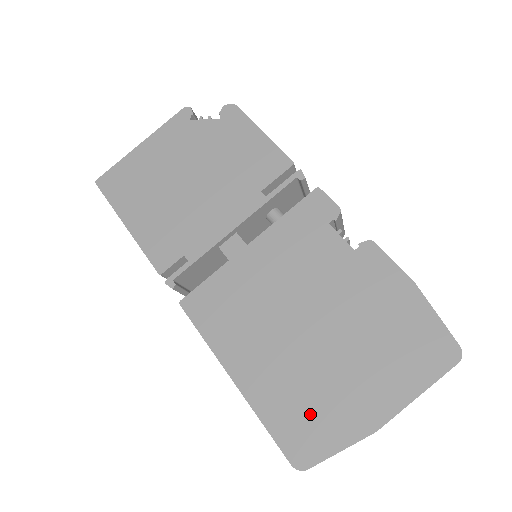
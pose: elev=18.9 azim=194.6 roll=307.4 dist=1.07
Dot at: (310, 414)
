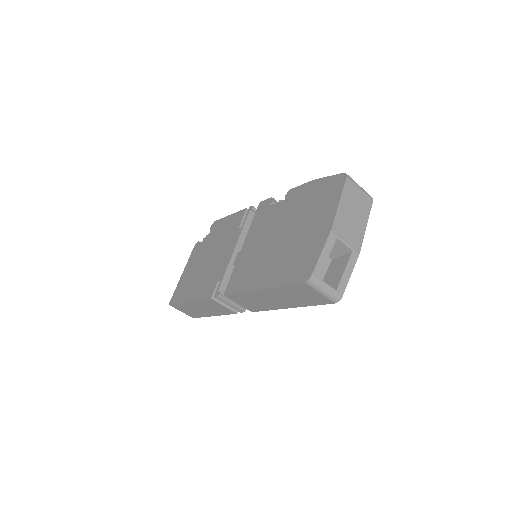
Dot at: (300, 259)
